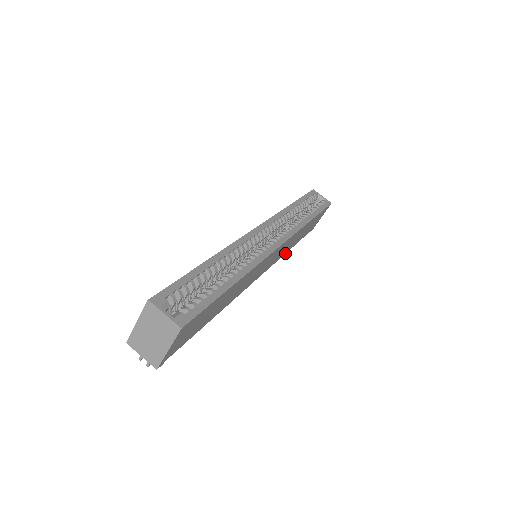
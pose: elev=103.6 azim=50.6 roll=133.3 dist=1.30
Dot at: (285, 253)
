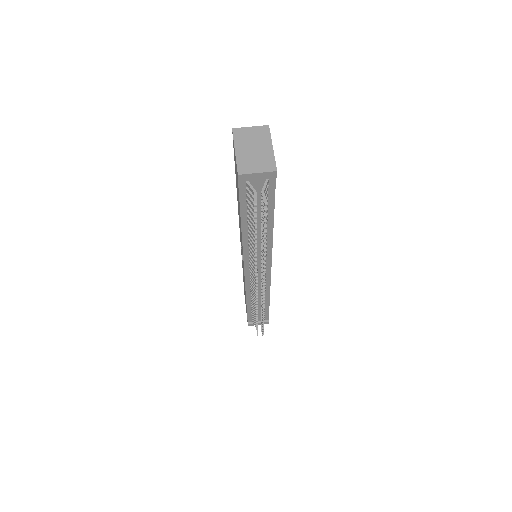
Dot at: (269, 293)
